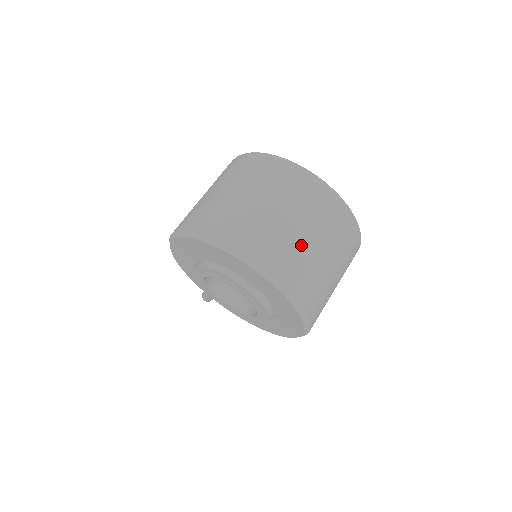
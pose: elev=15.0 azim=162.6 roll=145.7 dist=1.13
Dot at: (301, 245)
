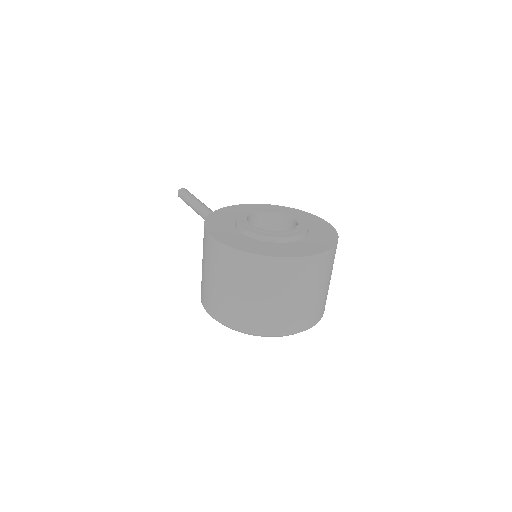
Dot at: (312, 302)
